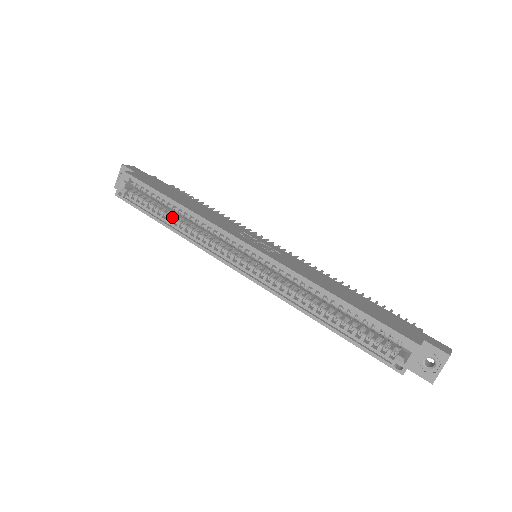
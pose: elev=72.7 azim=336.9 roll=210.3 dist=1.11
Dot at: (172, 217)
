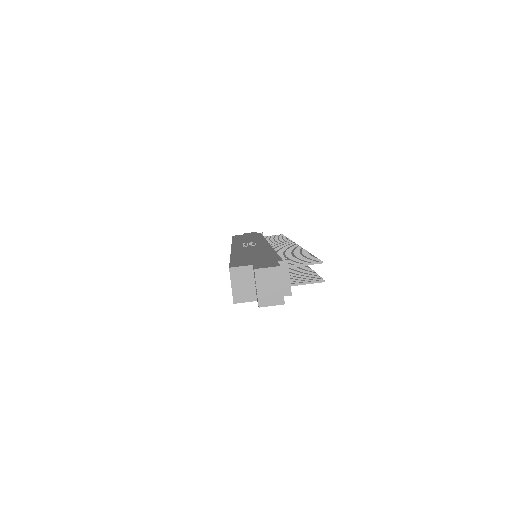
Dot at: occluded
